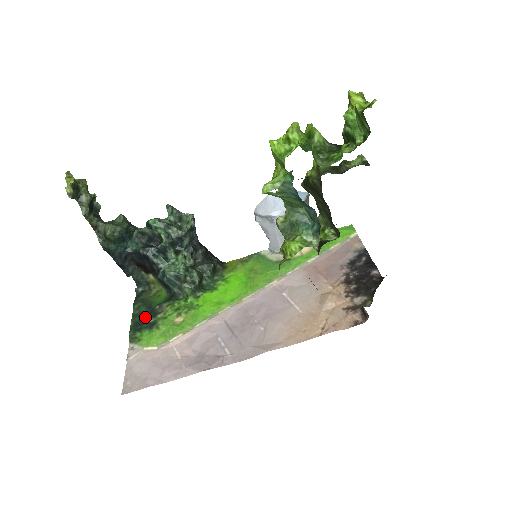
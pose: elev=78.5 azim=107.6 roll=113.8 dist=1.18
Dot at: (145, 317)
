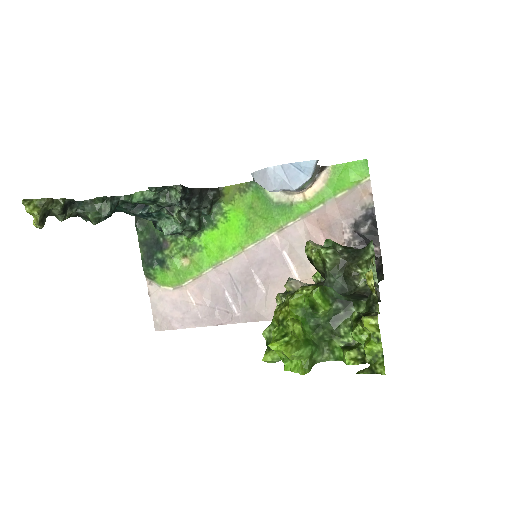
Dot at: (152, 248)
